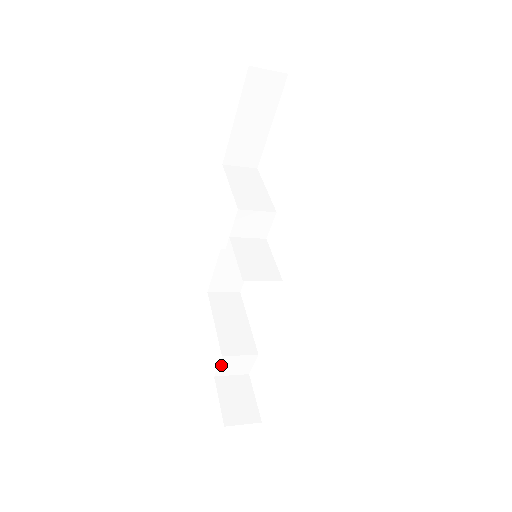
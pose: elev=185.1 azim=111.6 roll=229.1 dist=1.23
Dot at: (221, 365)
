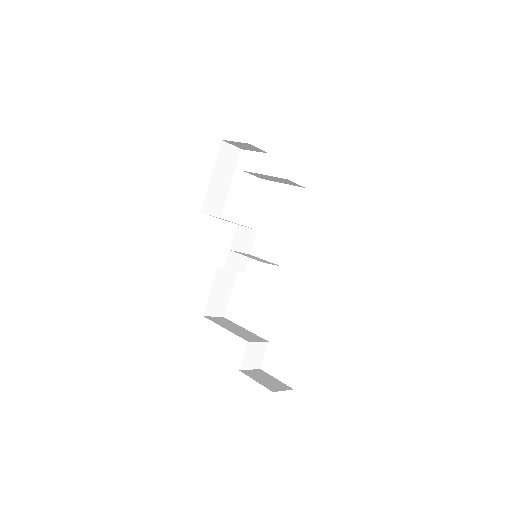
Dot at: (245, 354)
